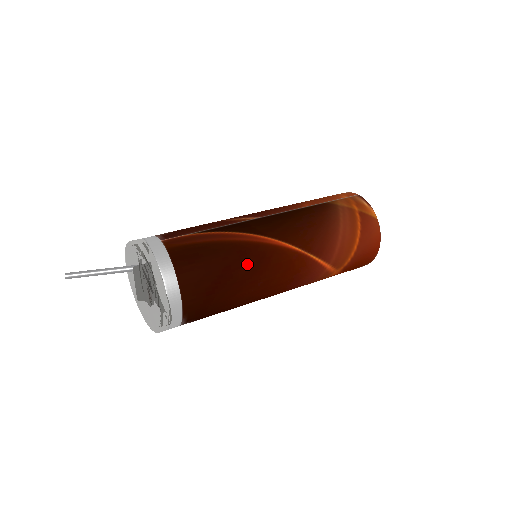
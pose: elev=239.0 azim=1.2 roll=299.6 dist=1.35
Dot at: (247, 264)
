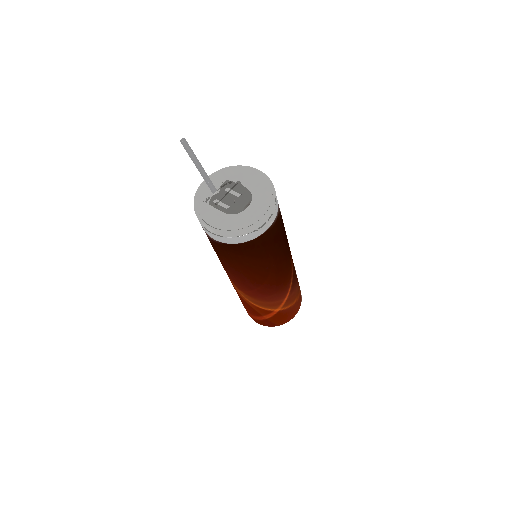
Dot at: (286, 245)
